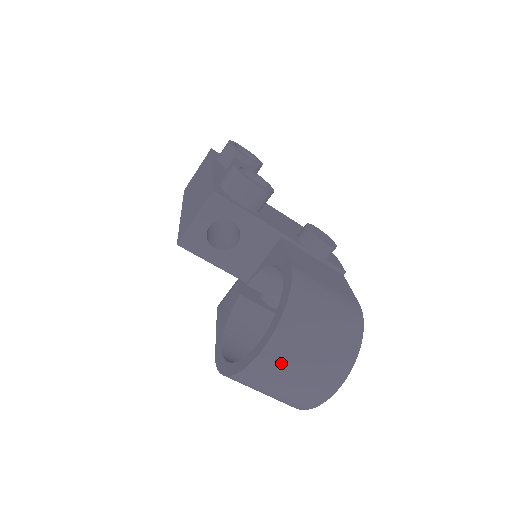
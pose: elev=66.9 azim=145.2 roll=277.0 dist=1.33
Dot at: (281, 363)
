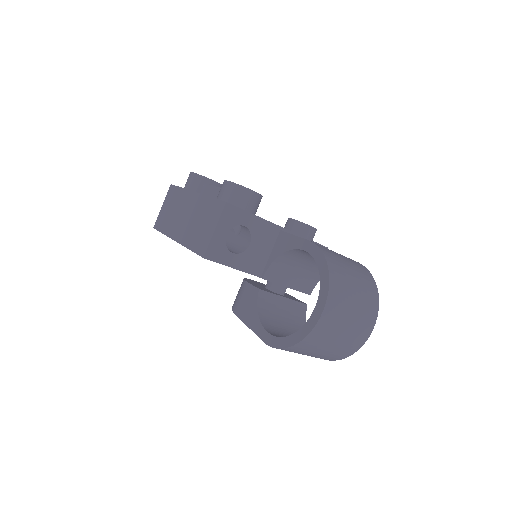
Dot at: (338, 314)
